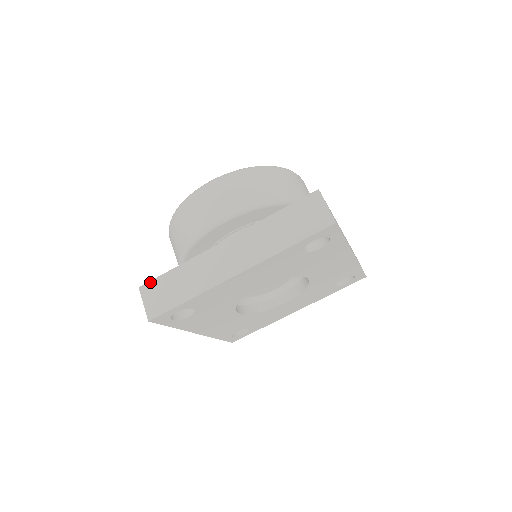
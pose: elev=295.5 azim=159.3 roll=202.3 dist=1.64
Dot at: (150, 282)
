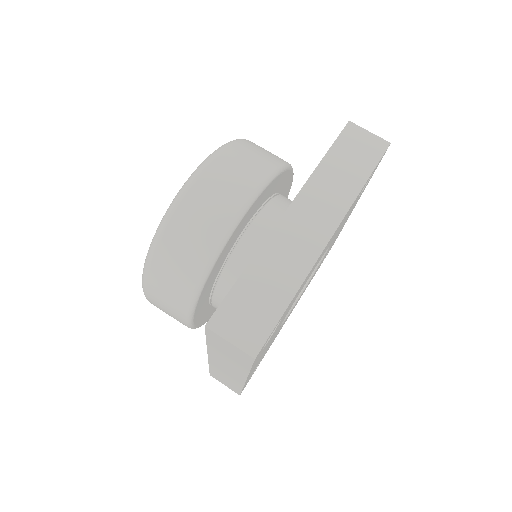
Dot at: (210, 374)
